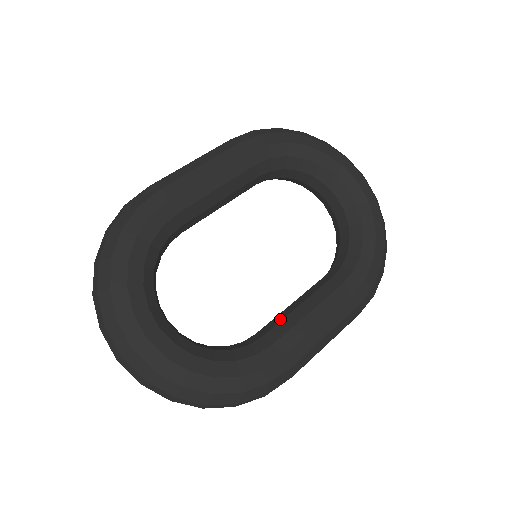
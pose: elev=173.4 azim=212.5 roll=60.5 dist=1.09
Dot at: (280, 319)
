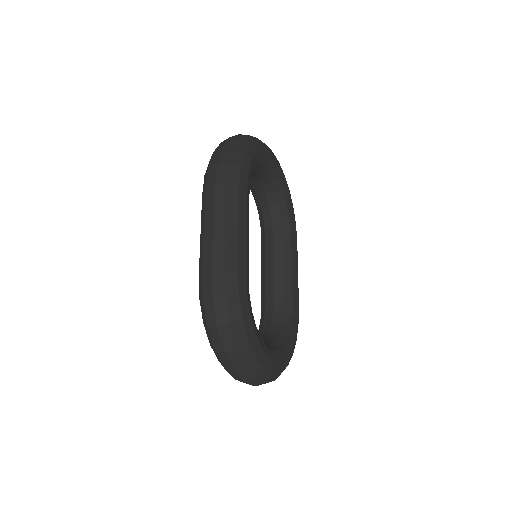
Dot at: (281, 283)
